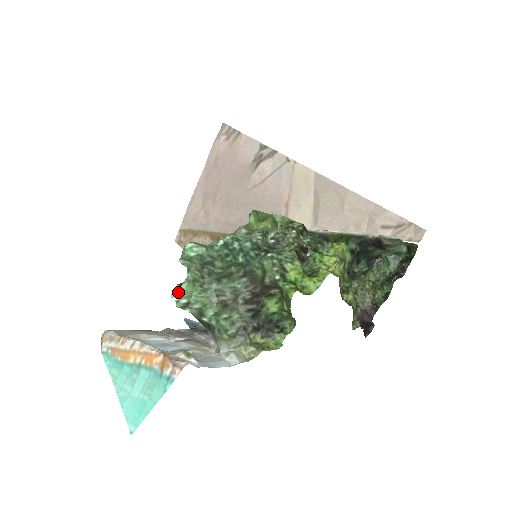
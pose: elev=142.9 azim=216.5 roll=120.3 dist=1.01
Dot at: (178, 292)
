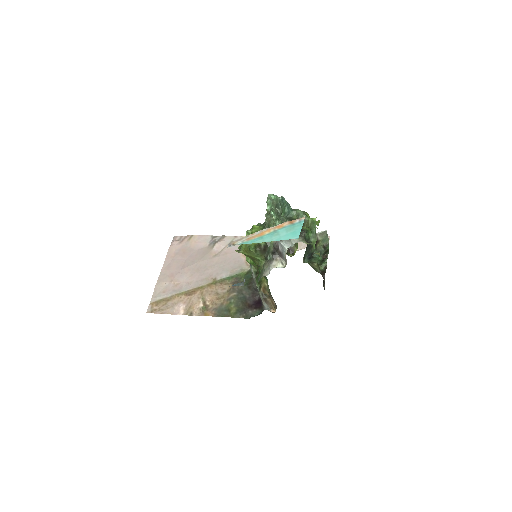
Dot at: (273, 211)
